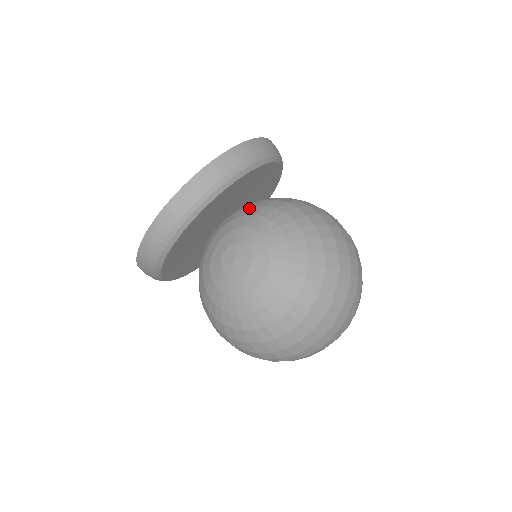
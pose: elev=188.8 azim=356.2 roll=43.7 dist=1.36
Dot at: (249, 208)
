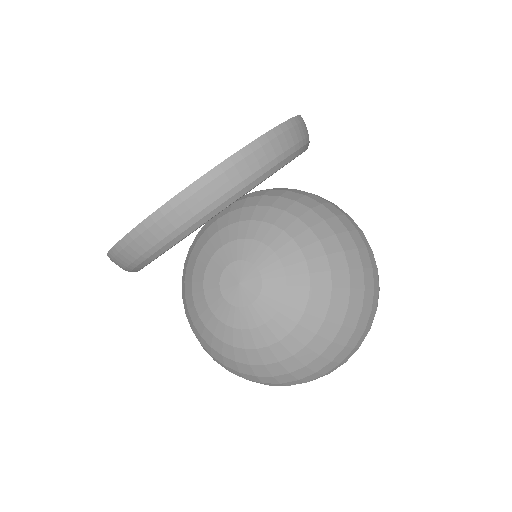
Dot at: (262, 208)
